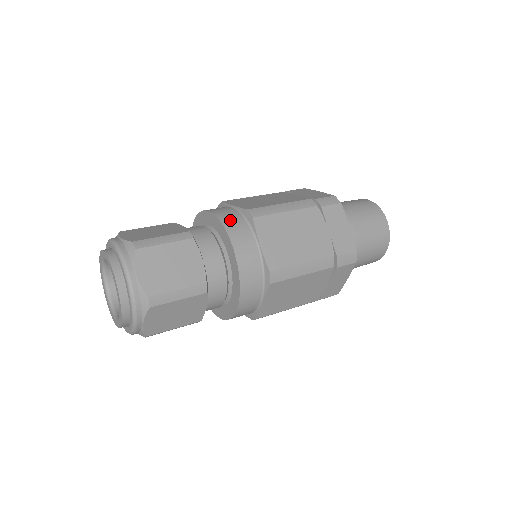
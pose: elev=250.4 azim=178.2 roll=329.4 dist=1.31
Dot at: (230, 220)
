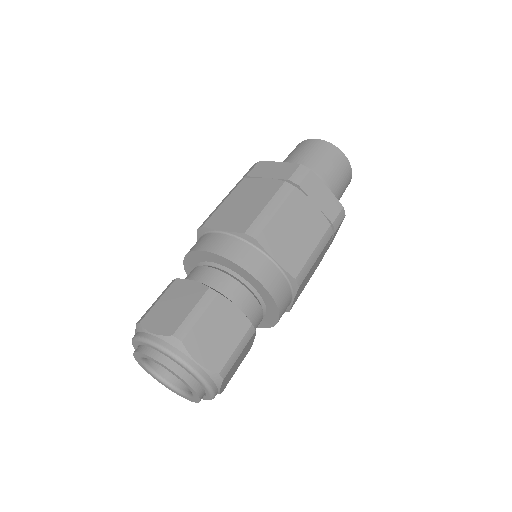
Dot at: (236, 253)
